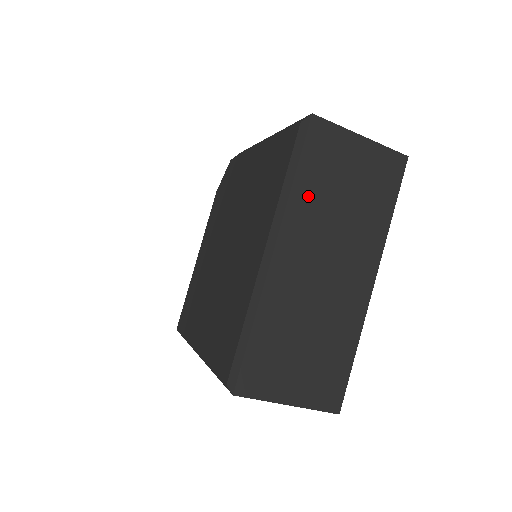
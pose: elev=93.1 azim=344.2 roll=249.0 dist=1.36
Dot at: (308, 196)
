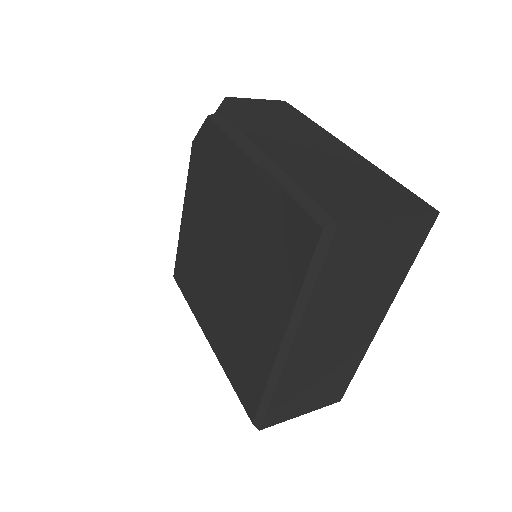
Dot at: (327, 294)
